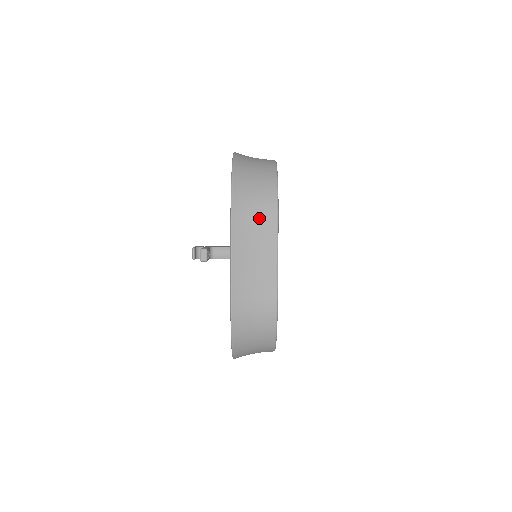
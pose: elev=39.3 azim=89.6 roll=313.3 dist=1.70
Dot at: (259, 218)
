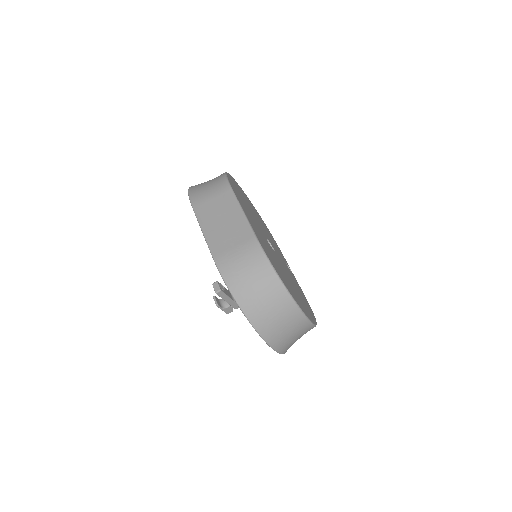
Dot at: (215, 194)
